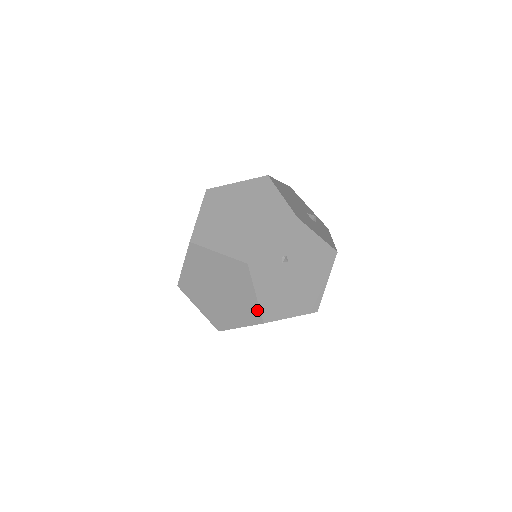
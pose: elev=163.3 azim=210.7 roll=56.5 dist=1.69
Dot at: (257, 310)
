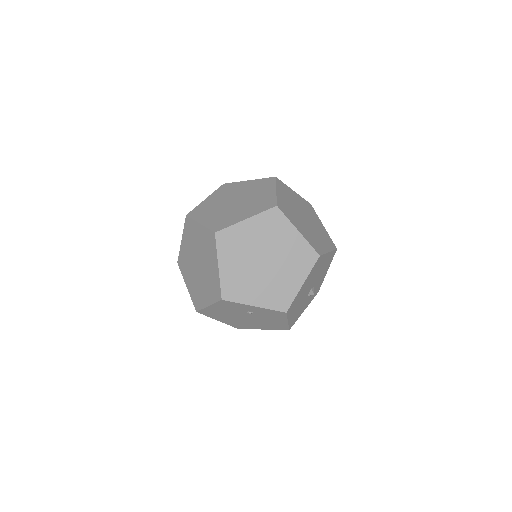
Dot at: (201, 306)
